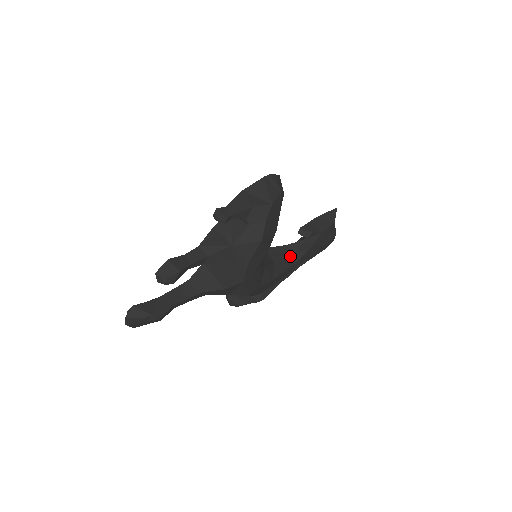
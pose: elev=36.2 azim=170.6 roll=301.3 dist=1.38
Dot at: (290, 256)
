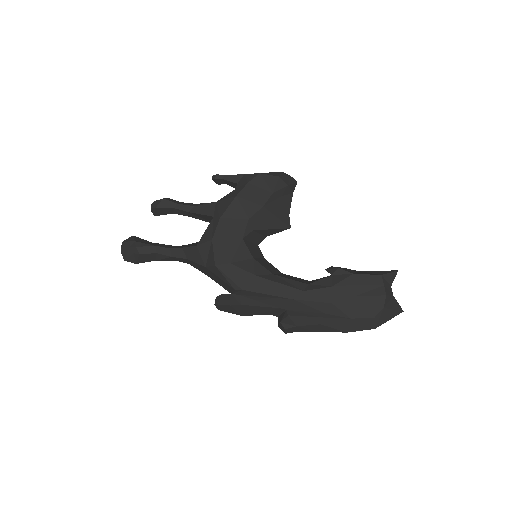
Dot at: (301, 282)
